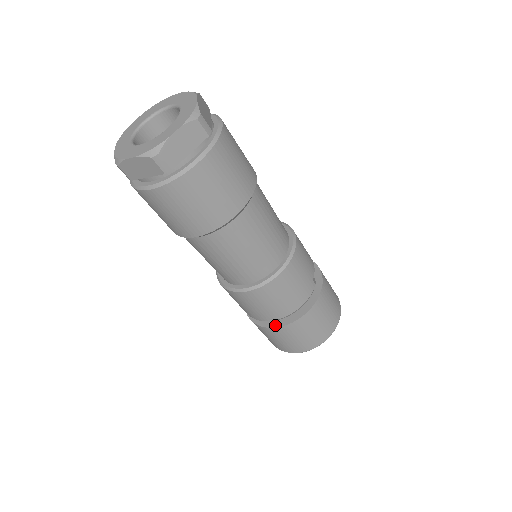
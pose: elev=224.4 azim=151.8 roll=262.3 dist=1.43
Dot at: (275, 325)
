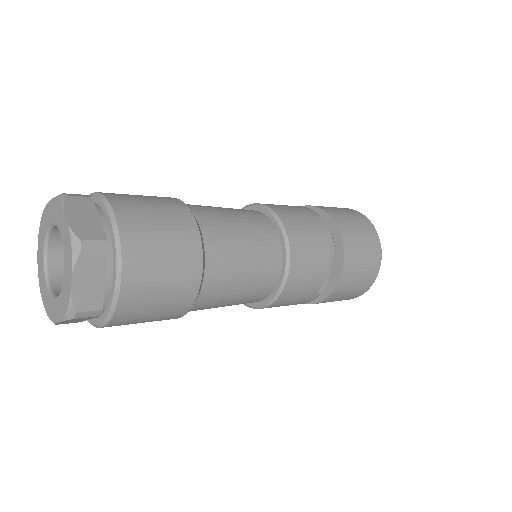
Dot at: occluded
